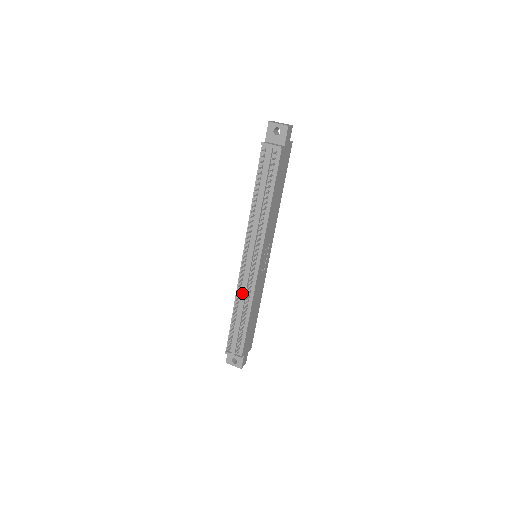
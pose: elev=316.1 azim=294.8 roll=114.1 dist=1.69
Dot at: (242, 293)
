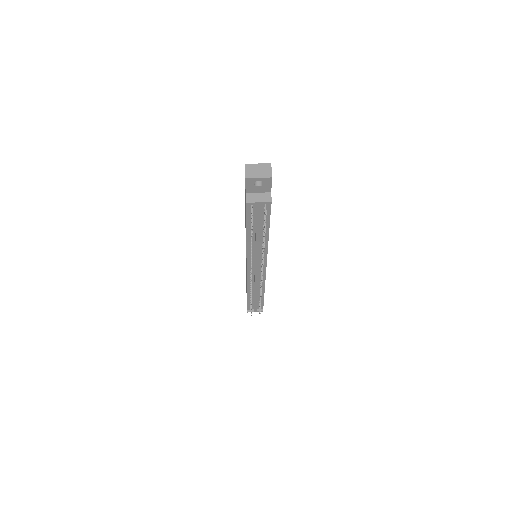
Dot at: (254, 286)
